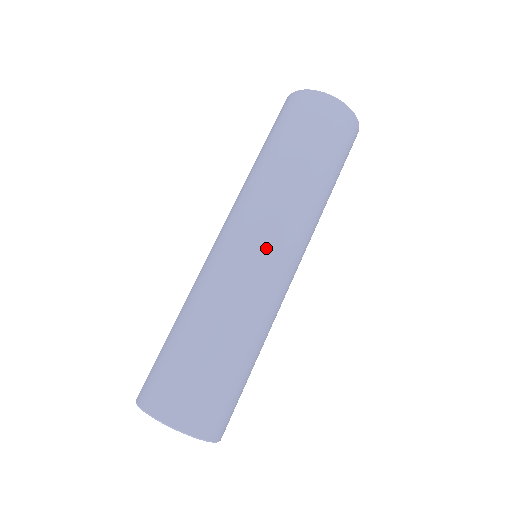
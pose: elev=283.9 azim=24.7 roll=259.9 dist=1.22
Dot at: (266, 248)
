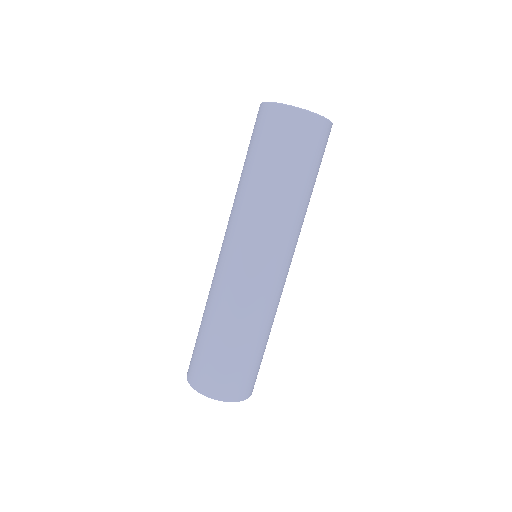
Dot at: (270, 265)
